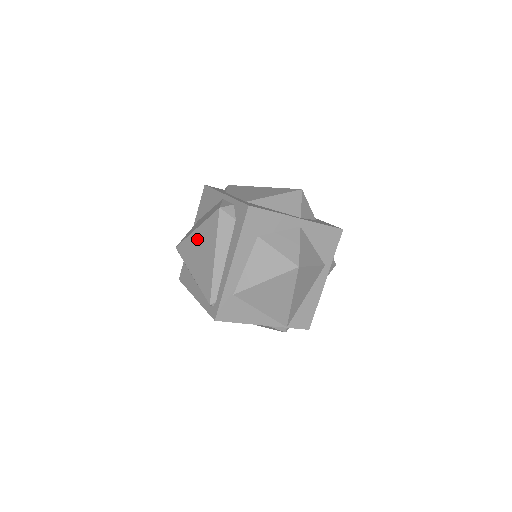
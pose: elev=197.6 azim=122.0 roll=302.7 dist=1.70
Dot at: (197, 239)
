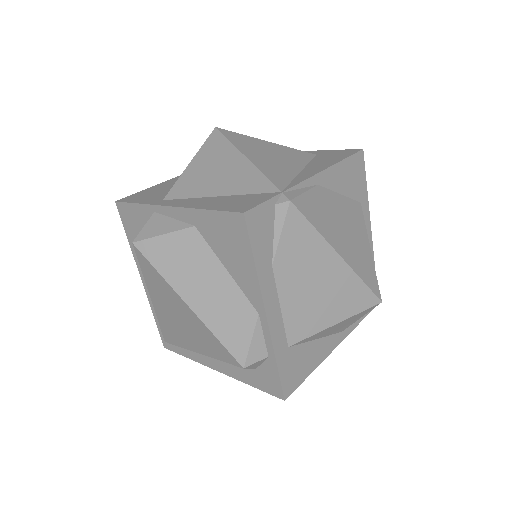
Dot at: (182, 310)
